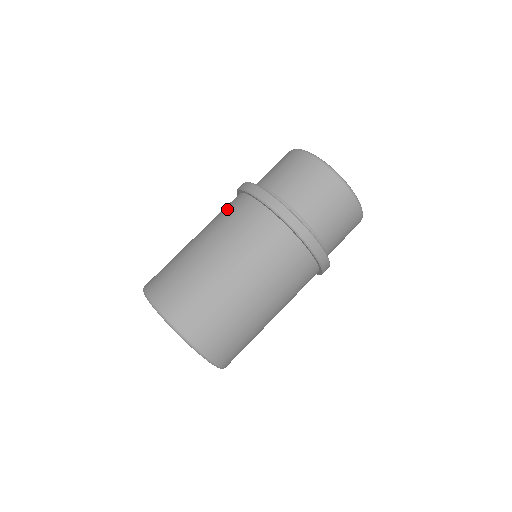
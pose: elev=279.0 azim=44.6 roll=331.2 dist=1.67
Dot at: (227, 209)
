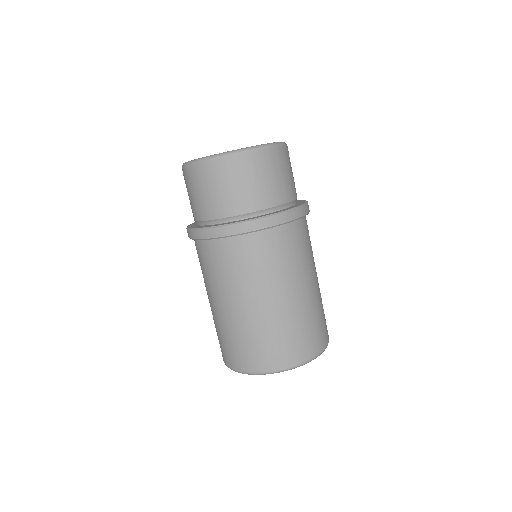
Dot at: (236, 262)
